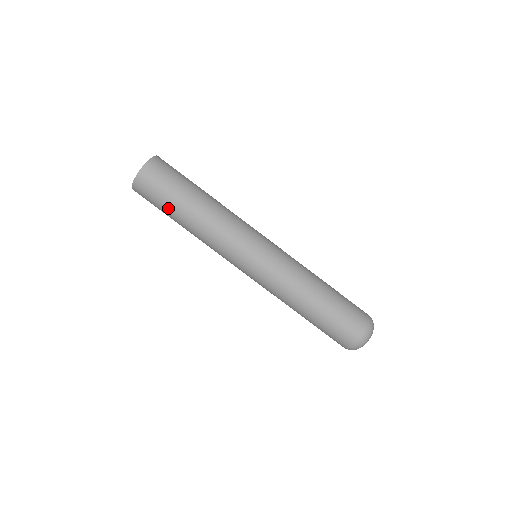
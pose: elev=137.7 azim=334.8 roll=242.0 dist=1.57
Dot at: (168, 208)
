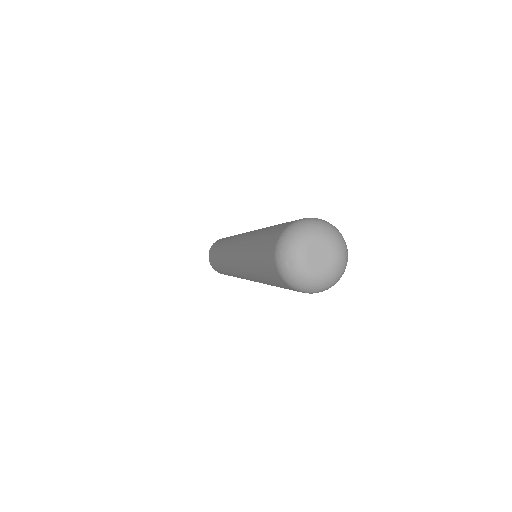
Dot at: (214, 256)
